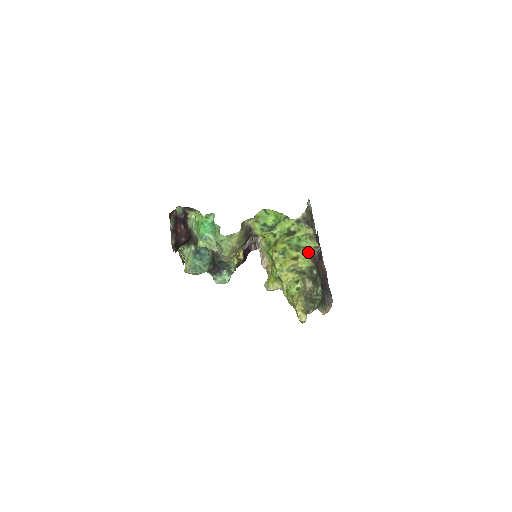
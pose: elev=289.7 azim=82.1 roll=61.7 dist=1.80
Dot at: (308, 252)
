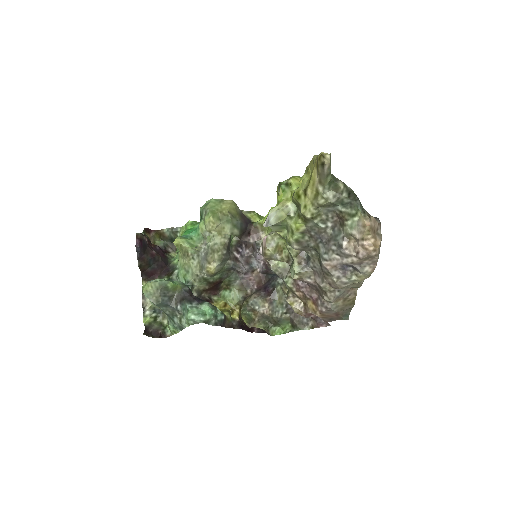
Dot at: occluded
